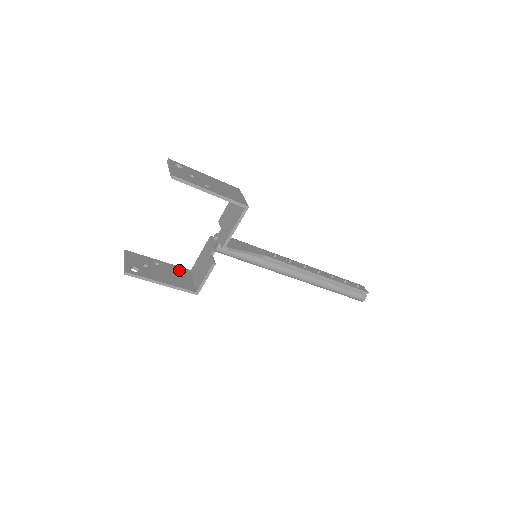
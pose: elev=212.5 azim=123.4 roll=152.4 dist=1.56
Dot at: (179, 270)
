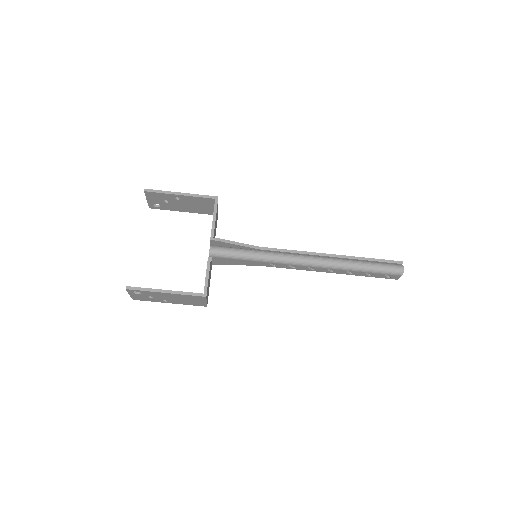
Dot at: occluded
